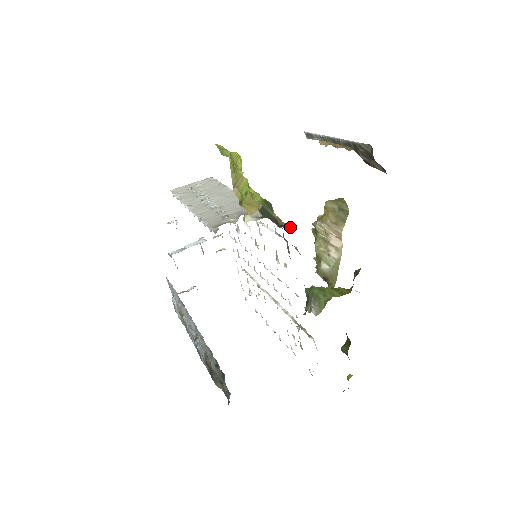
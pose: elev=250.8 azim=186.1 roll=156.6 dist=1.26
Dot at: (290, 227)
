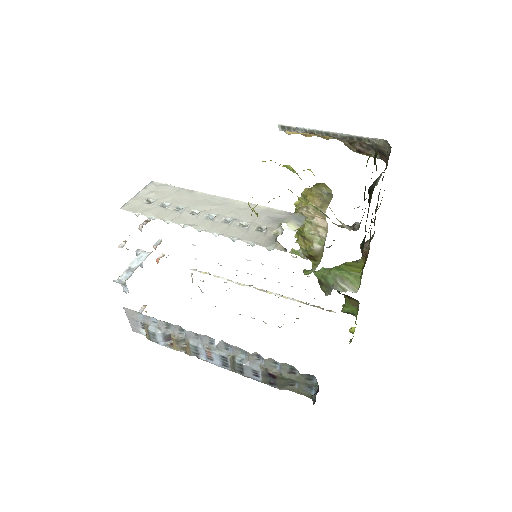
Dot at: occluded
